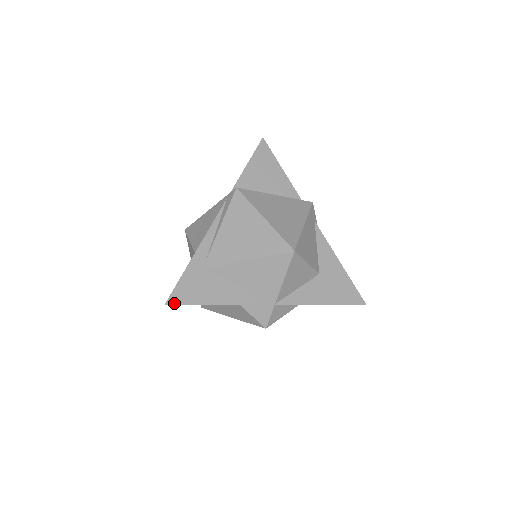
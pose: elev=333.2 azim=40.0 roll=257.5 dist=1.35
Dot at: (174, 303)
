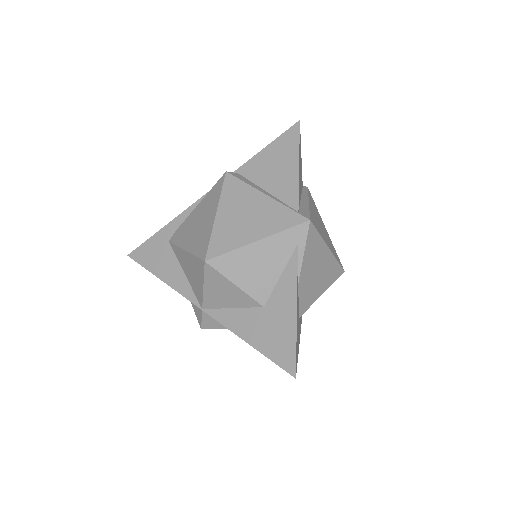
Dot at: (134, 258)
